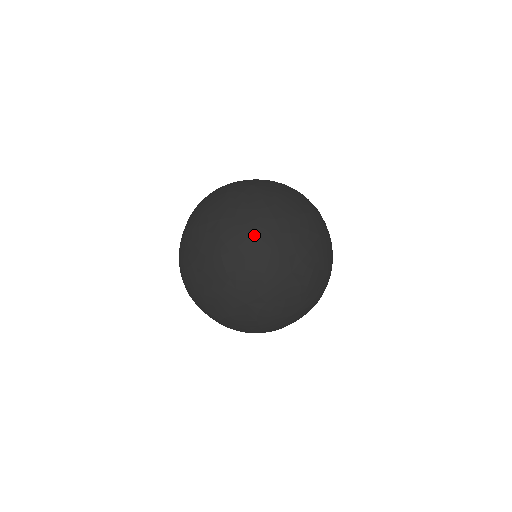
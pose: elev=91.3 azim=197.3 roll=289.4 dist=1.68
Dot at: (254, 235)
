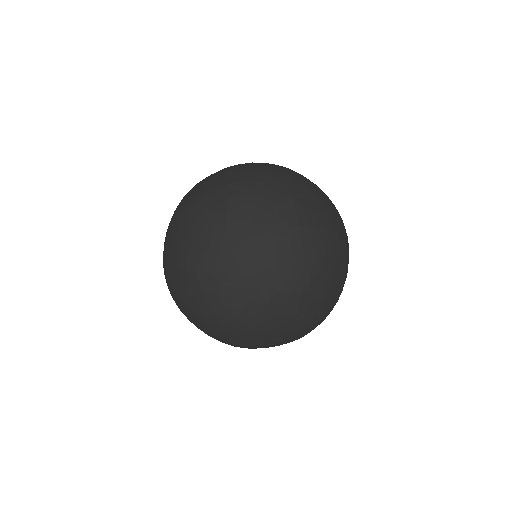
Dot at: (214, 226)
